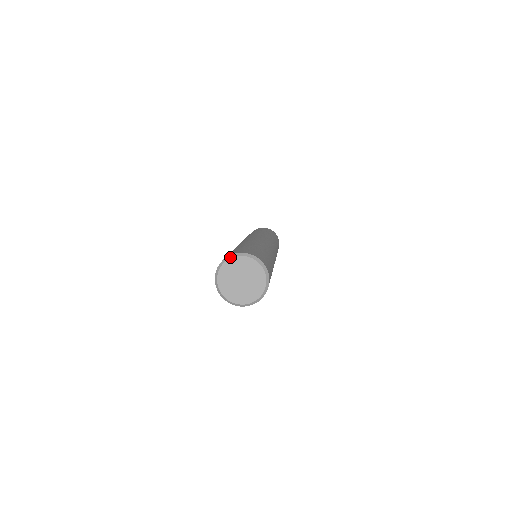
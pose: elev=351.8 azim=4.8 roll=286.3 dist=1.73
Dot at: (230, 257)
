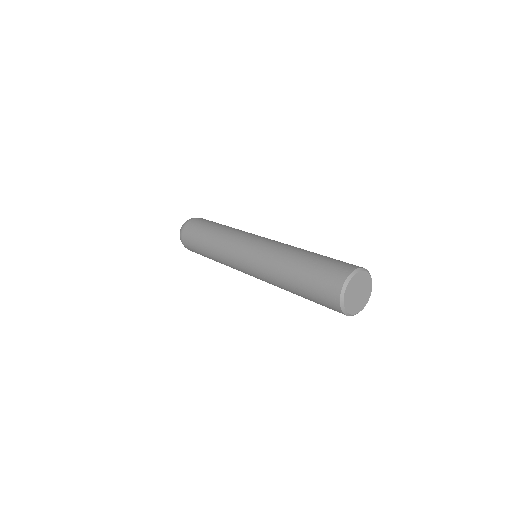
Dot at: (350, 279)
